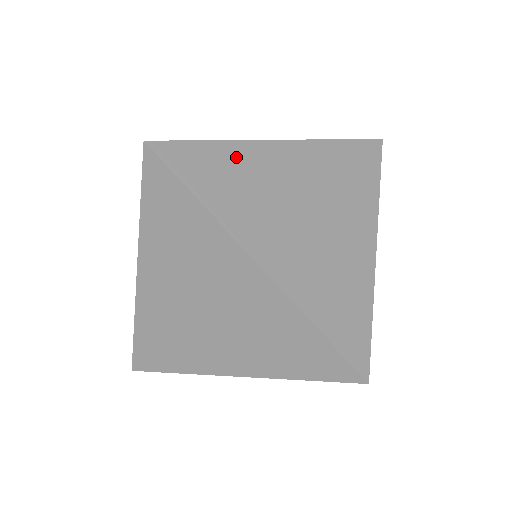
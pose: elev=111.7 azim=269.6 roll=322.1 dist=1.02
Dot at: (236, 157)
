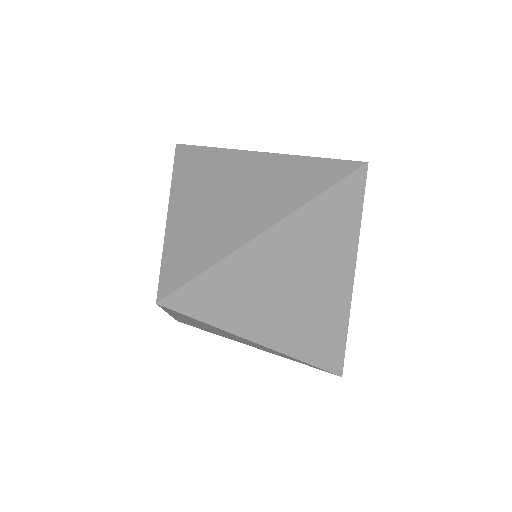
Dot at: (231, 272)
